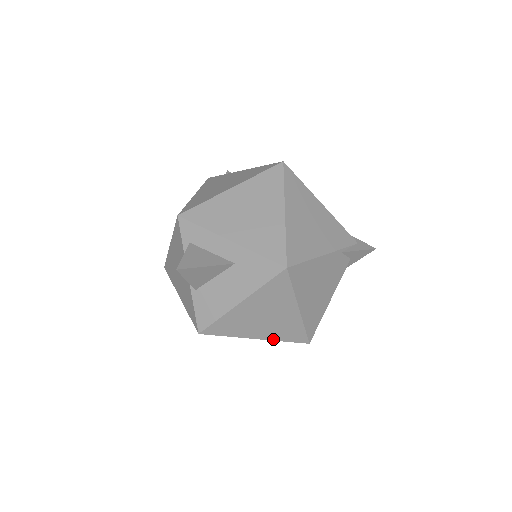
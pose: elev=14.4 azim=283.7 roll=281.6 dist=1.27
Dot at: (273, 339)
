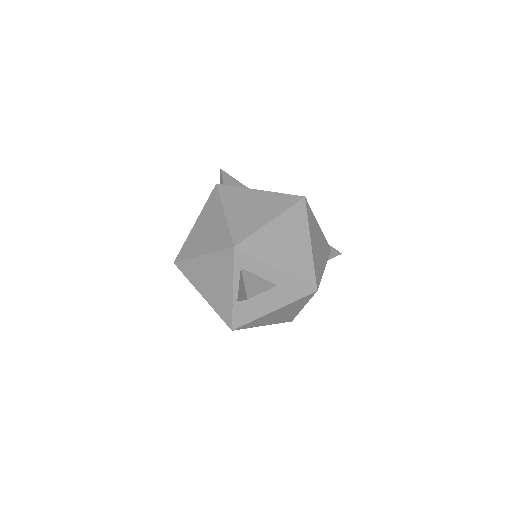
Dot at: occluded
